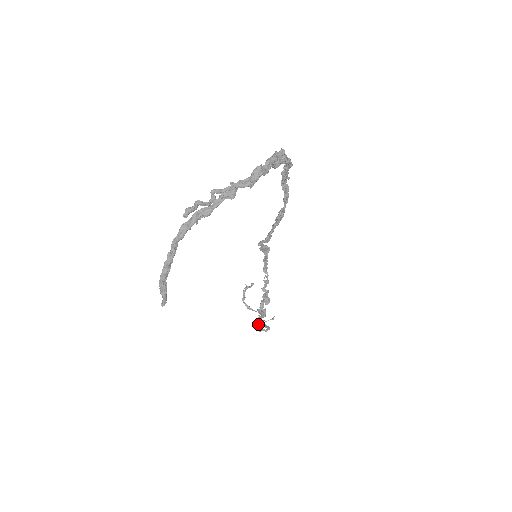
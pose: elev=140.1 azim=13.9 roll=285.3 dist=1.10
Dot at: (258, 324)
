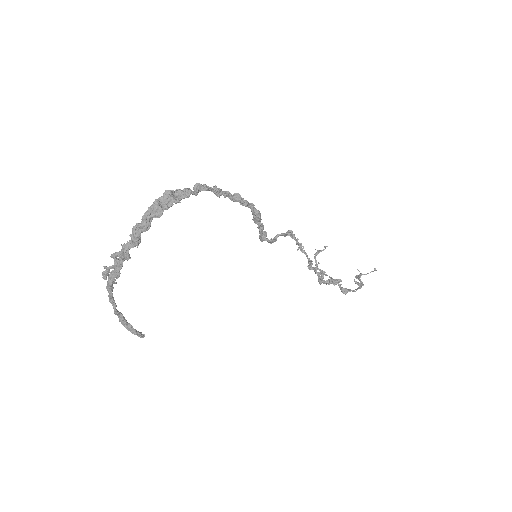
Dot at: (340, 287)
